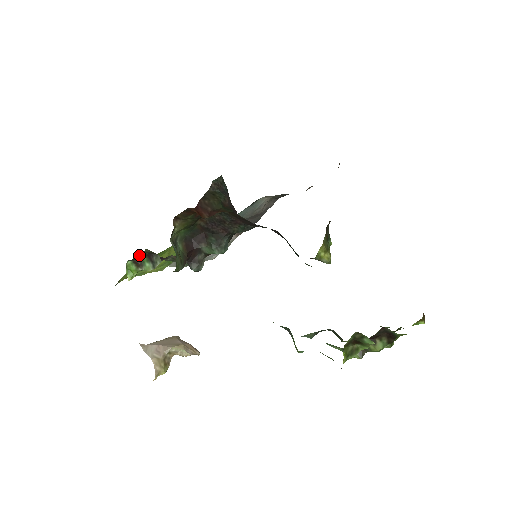
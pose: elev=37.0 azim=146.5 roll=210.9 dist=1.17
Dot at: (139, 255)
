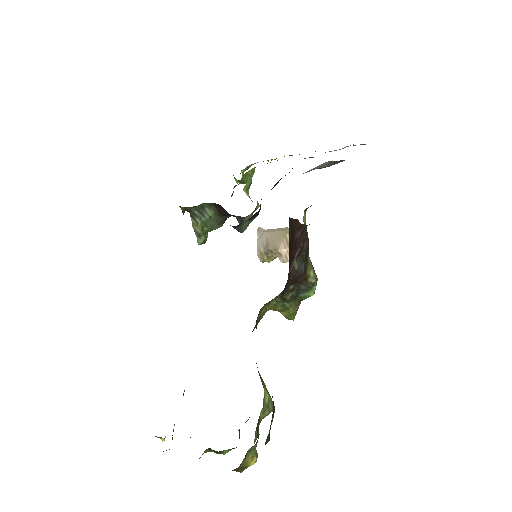
Dot at: occluded
